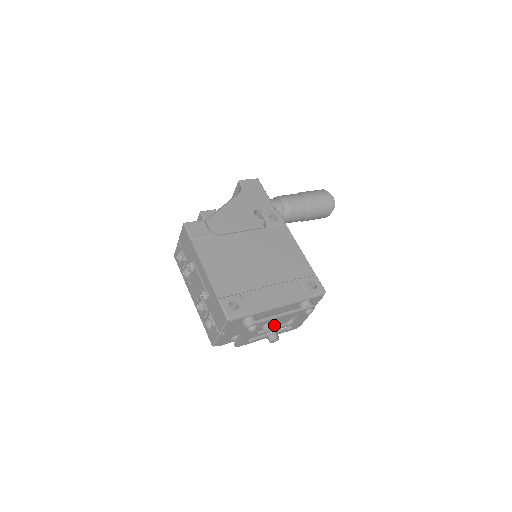
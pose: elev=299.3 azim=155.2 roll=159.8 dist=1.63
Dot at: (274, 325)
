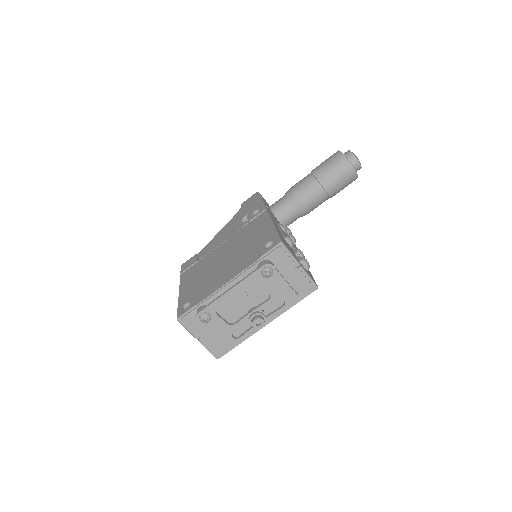
Dot at: occluded
